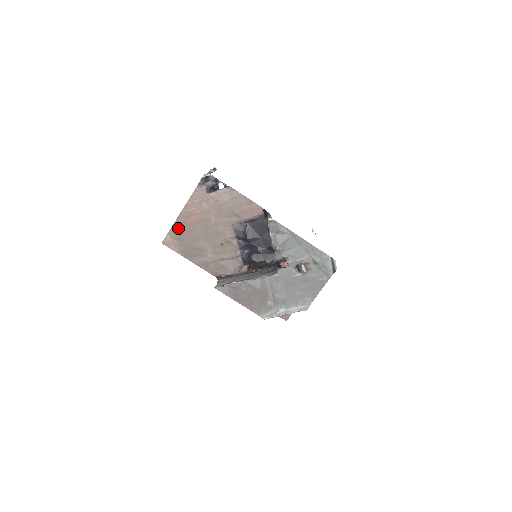
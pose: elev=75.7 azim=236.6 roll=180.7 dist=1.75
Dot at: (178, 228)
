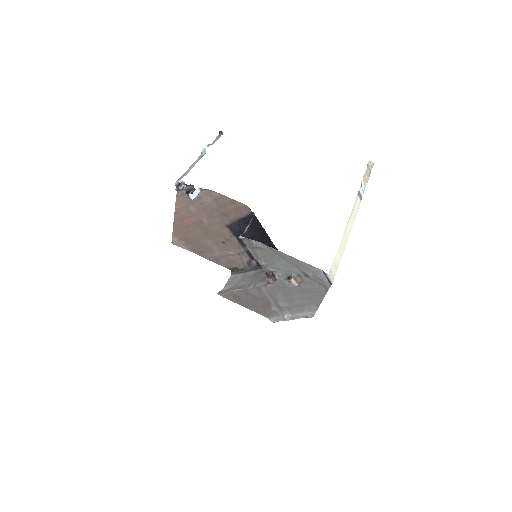
Dot at: (179, 230)
